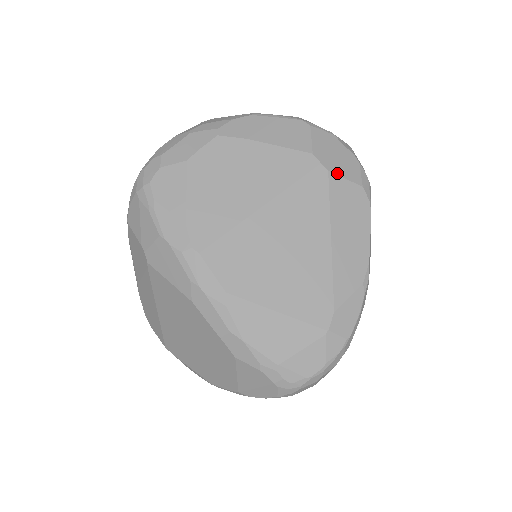
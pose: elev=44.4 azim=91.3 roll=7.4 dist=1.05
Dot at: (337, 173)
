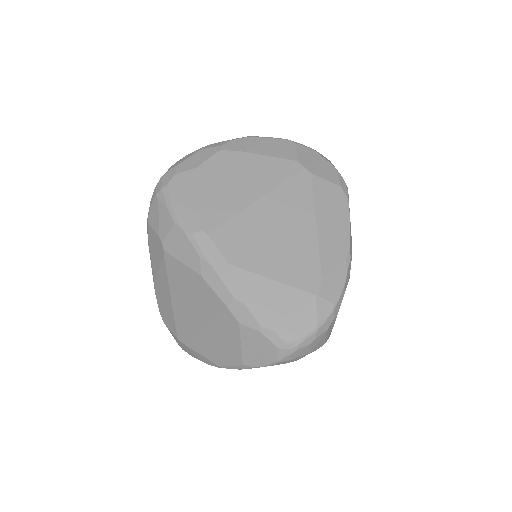
Dot at: (319, 175)
